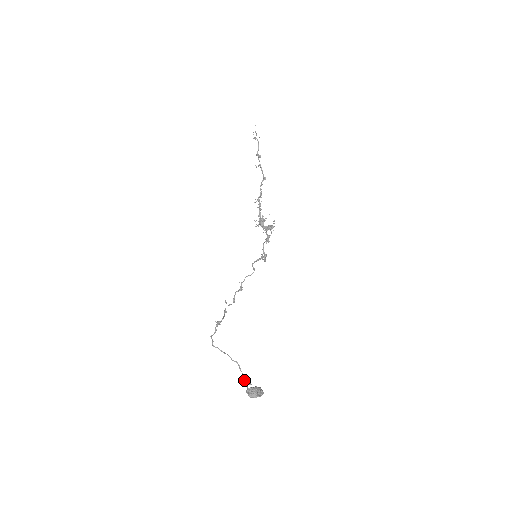
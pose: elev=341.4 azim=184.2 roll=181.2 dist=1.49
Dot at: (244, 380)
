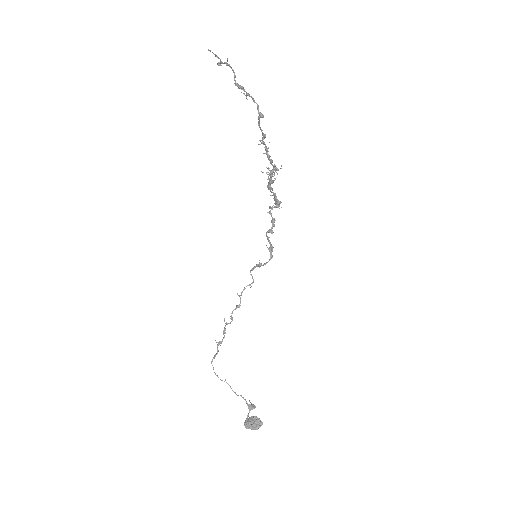
Dot at: occluded
